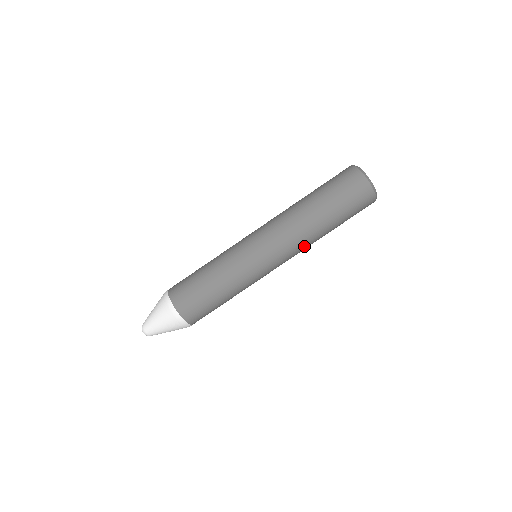
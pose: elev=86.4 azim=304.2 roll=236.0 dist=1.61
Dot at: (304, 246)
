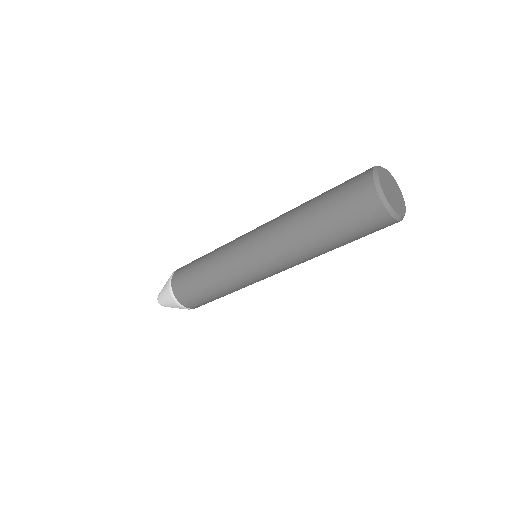
Dot at: occluded
